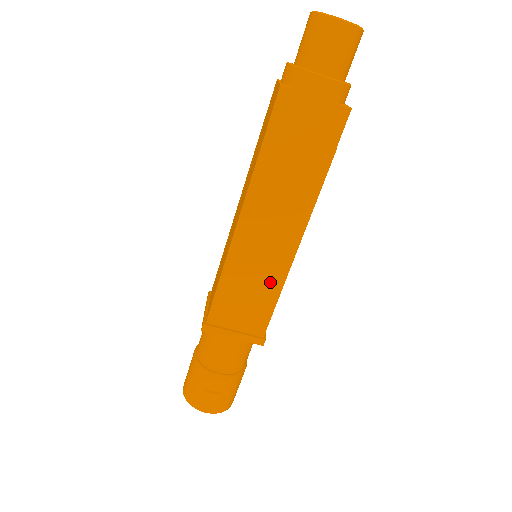
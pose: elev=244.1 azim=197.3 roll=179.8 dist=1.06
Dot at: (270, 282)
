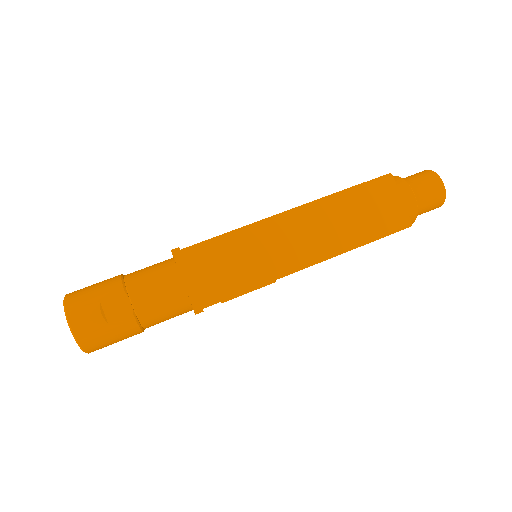
Dot at: (259, 272)
